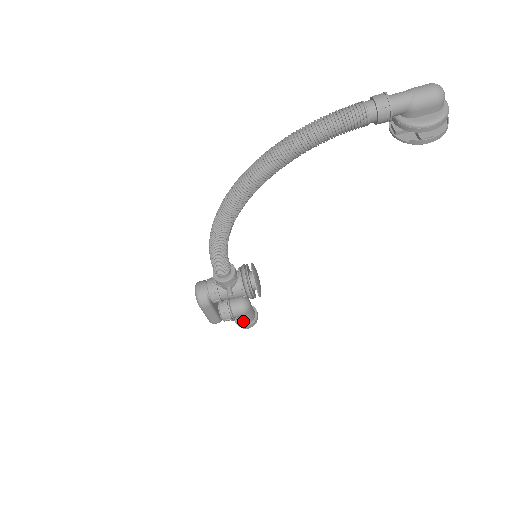
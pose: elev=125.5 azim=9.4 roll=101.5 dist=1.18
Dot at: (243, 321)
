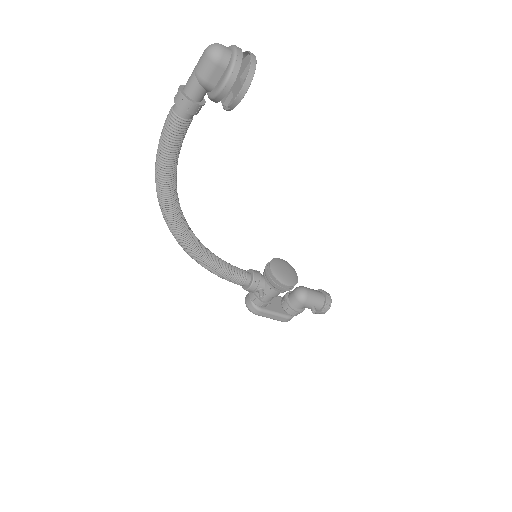
Dot at: (311, 309)
